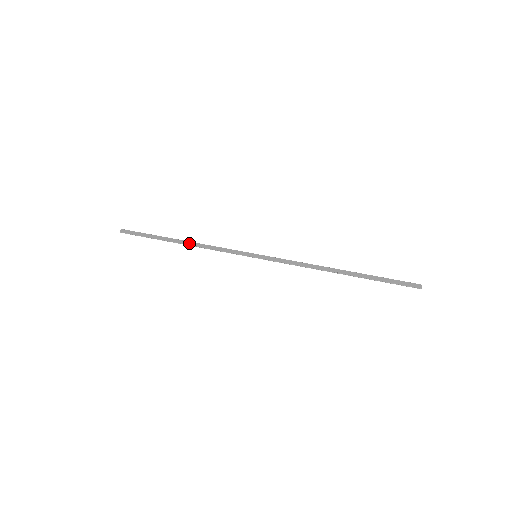
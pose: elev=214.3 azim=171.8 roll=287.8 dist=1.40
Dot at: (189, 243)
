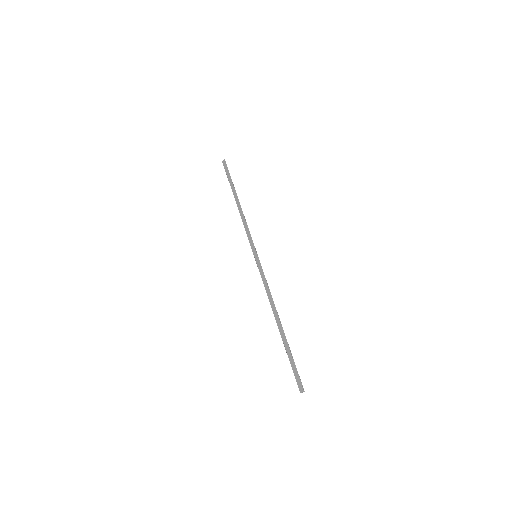
Dot at: (239, 207)
